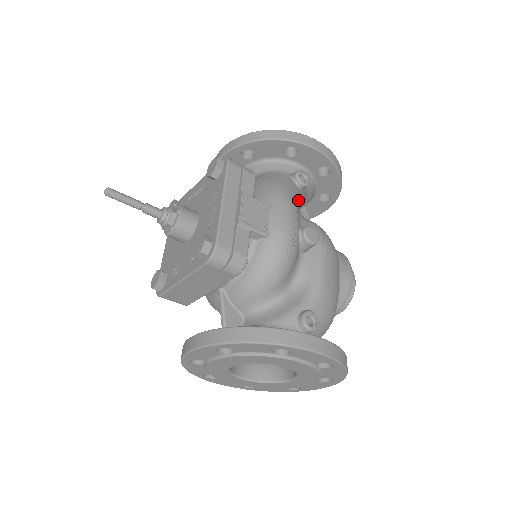
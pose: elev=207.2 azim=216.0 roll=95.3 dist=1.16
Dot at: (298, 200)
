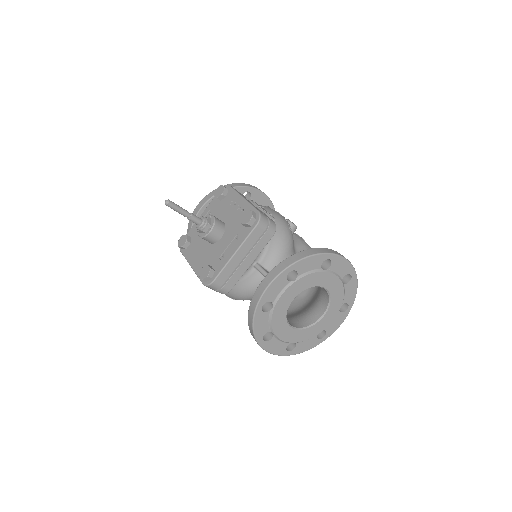
Dot at: occluded
